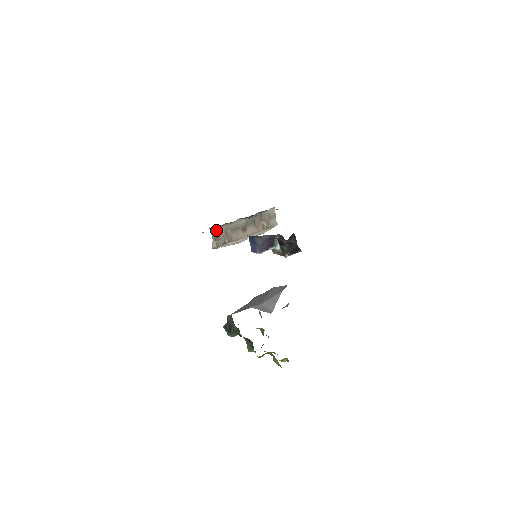
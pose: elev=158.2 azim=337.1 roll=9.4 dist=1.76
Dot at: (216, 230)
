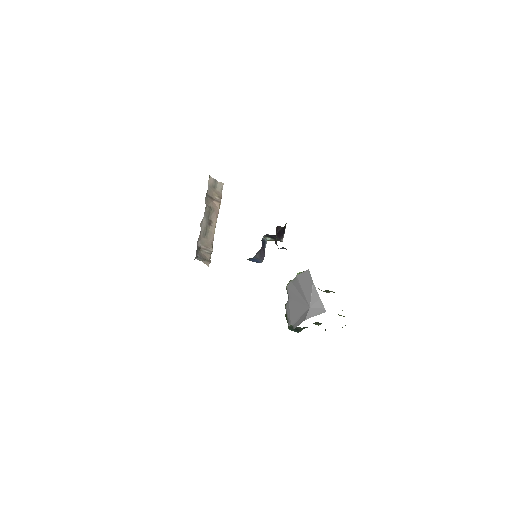
Dot at: (197, 253)
